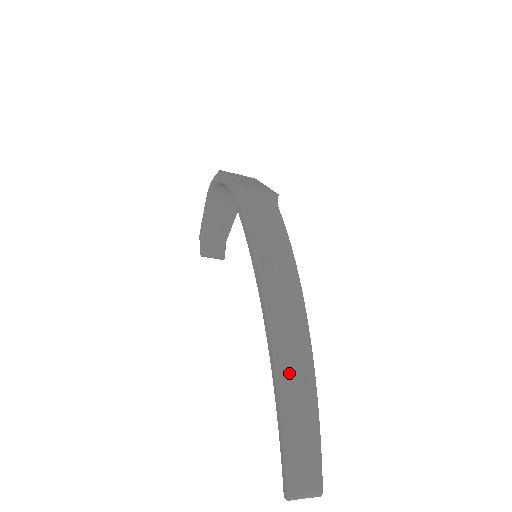
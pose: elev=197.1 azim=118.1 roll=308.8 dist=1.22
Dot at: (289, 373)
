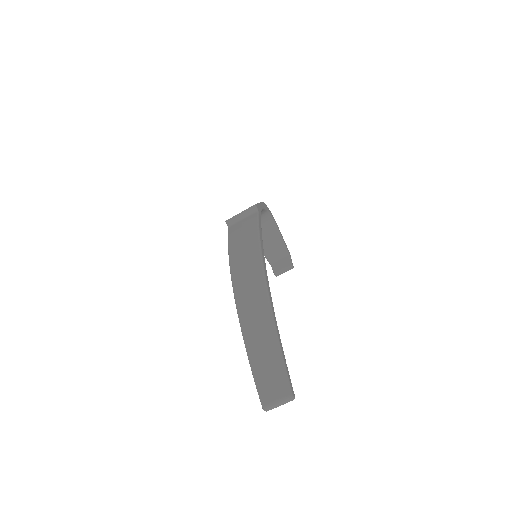
Dot at: (249, 323)
